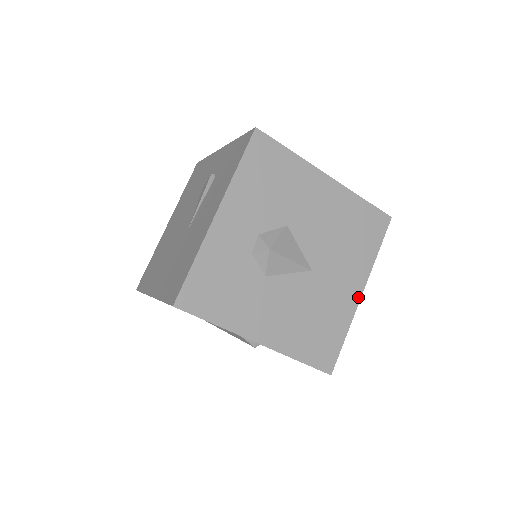
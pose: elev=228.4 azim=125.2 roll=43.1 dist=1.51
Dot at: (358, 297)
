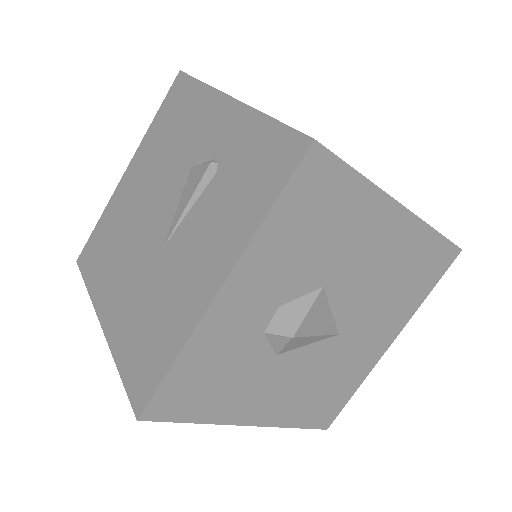
Dot at: (385, 349)
